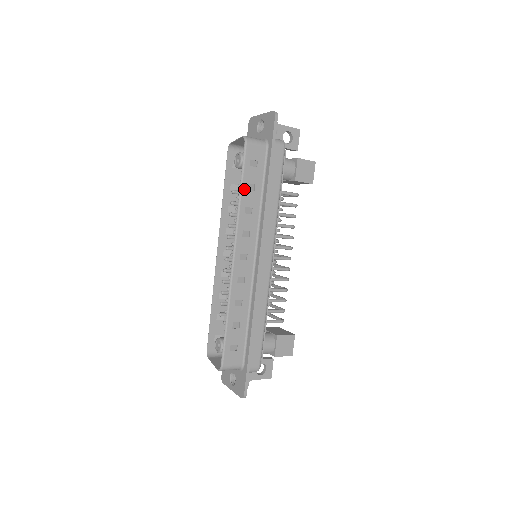
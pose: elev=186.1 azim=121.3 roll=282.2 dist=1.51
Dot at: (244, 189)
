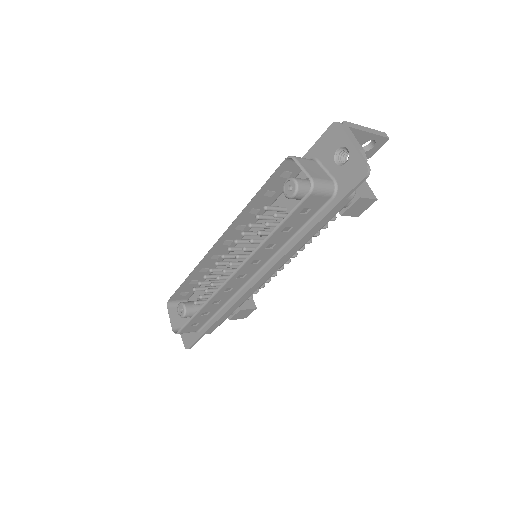
Dot at: (278, 231)
